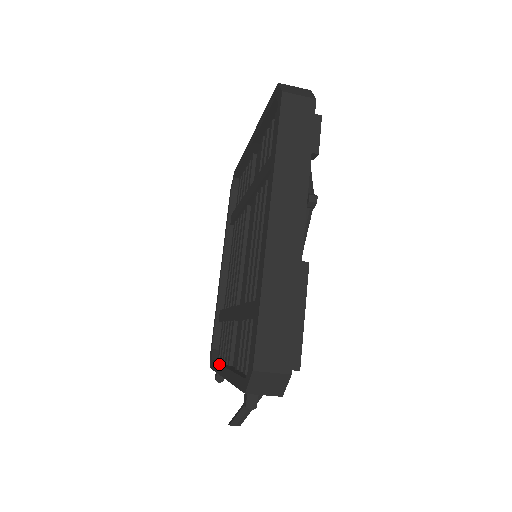
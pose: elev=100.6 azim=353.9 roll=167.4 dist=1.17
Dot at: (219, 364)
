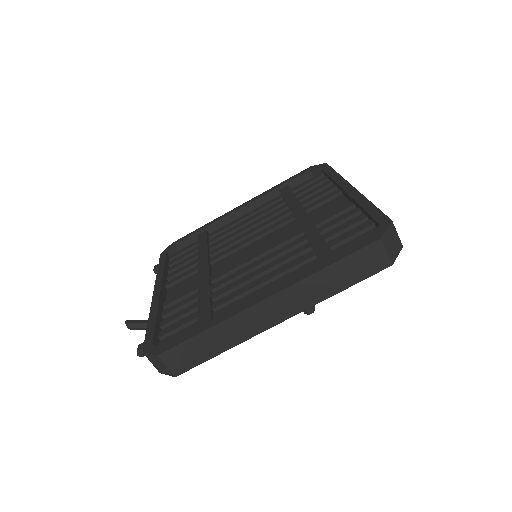
Dot at: (163, 275)
